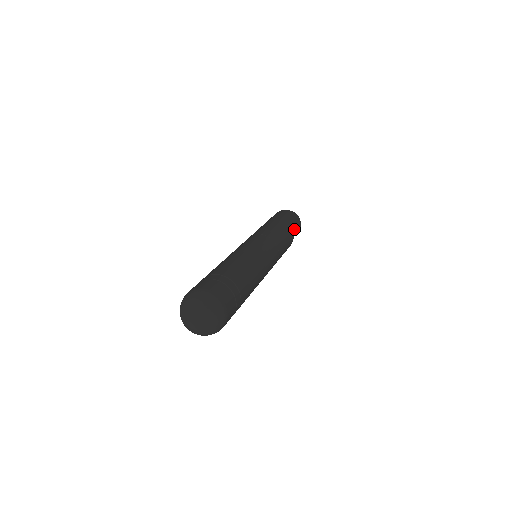
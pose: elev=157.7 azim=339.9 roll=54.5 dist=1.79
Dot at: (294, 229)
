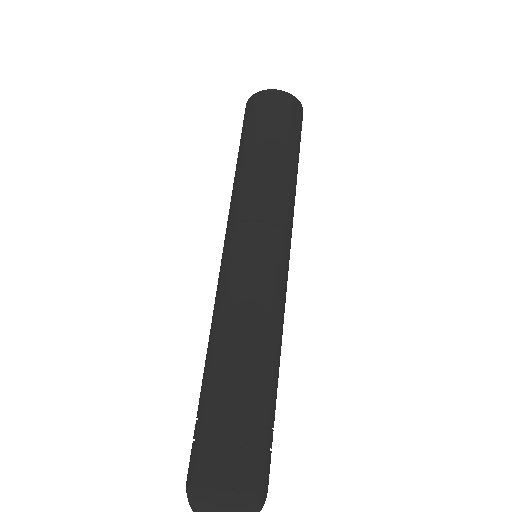
Dot at: occluded
